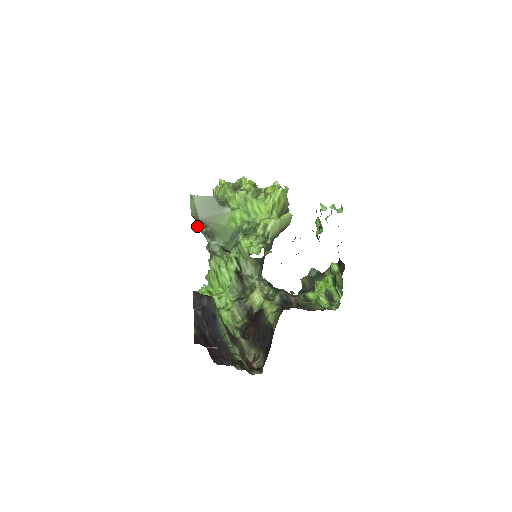
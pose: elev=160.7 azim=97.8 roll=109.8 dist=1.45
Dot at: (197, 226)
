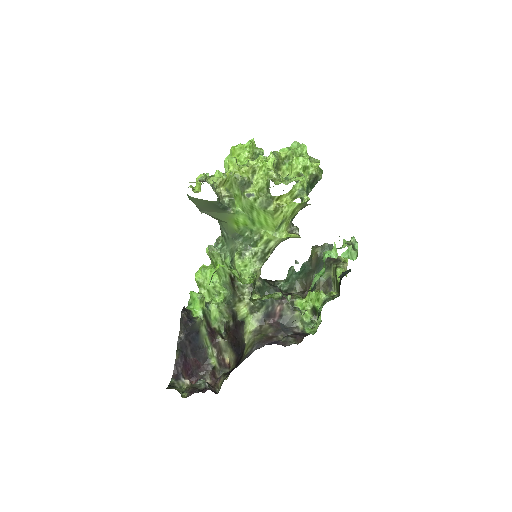
Dot at: occluded
